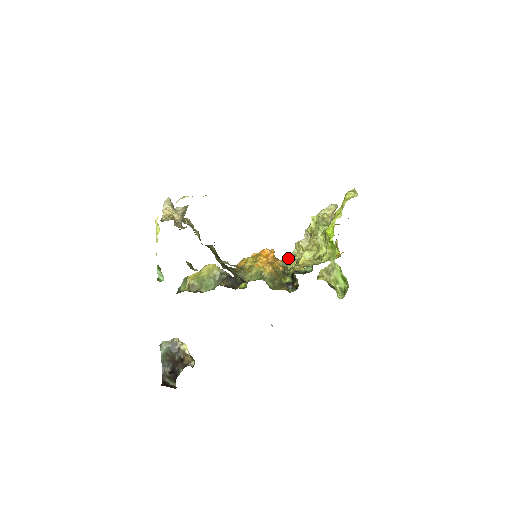
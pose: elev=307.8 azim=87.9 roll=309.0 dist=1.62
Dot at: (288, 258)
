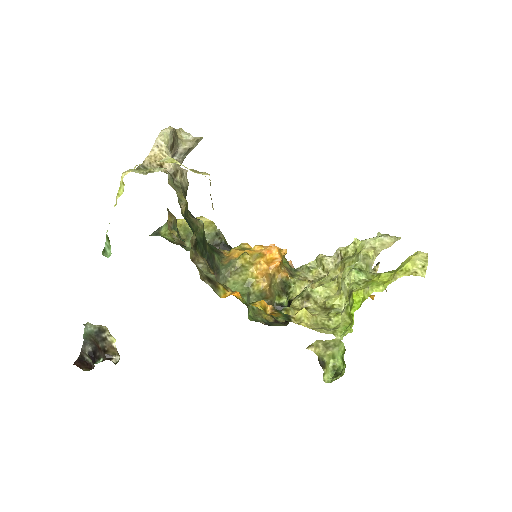
Dot at: (301, 266)
